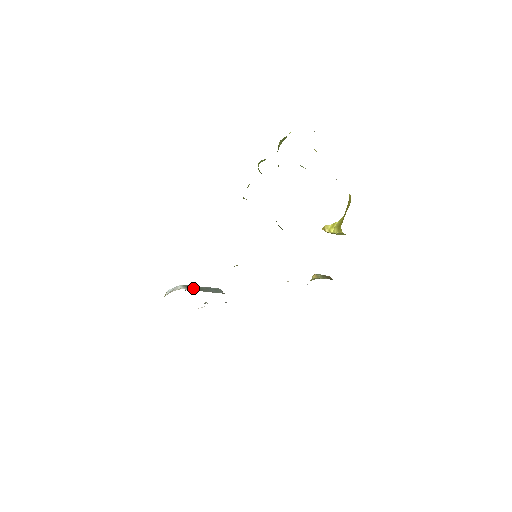
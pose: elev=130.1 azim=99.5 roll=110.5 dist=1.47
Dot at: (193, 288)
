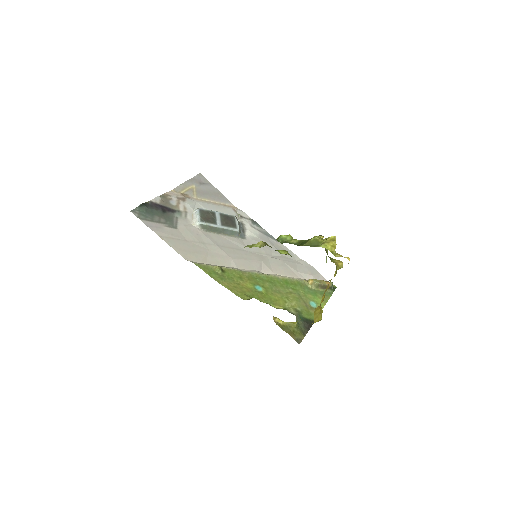
Dot at: (208, 228)
